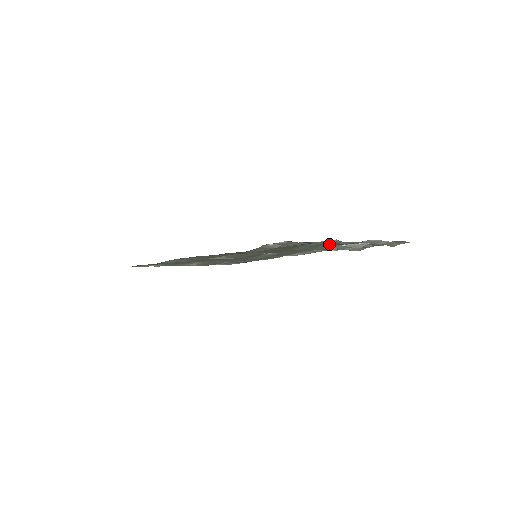
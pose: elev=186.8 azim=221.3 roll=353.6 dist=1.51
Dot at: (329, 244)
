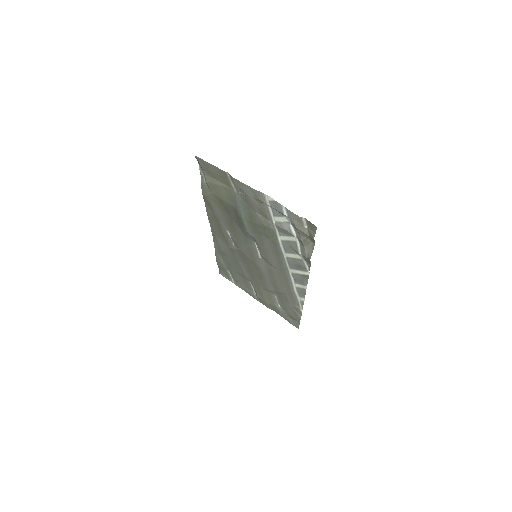
Dot at: (246, 199)
